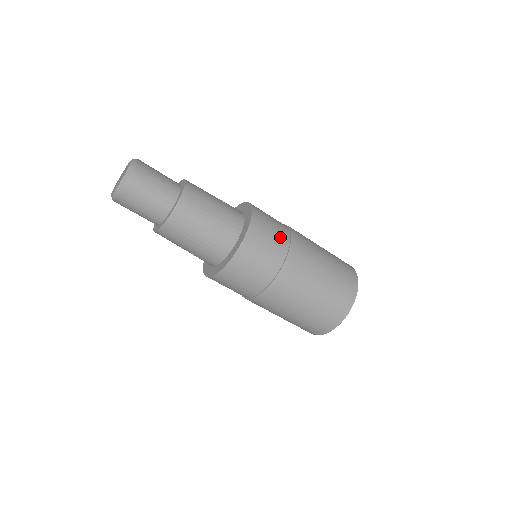
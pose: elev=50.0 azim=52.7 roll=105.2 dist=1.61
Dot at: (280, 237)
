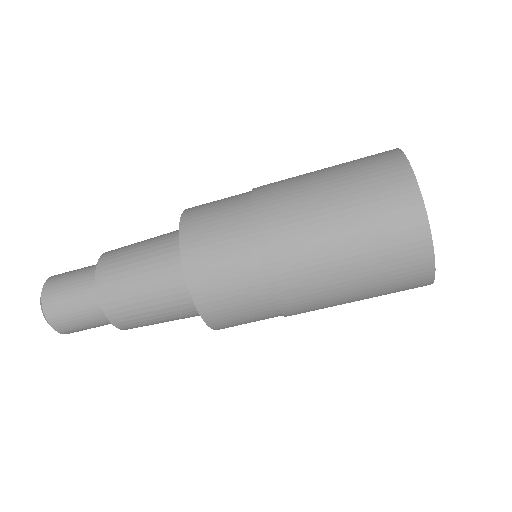
Dot at: (245, 276)
